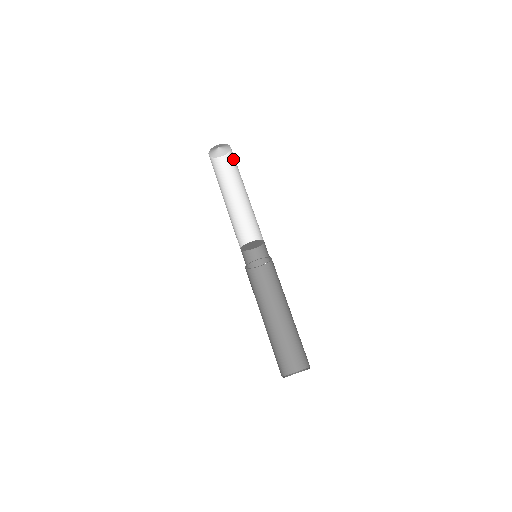
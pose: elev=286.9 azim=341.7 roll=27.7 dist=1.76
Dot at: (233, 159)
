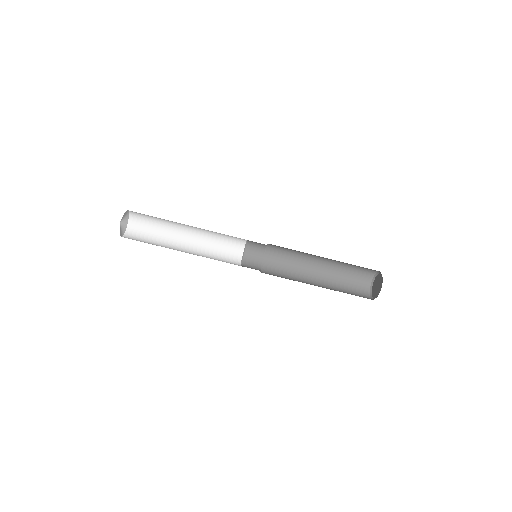
Dot at: (141, 216)
